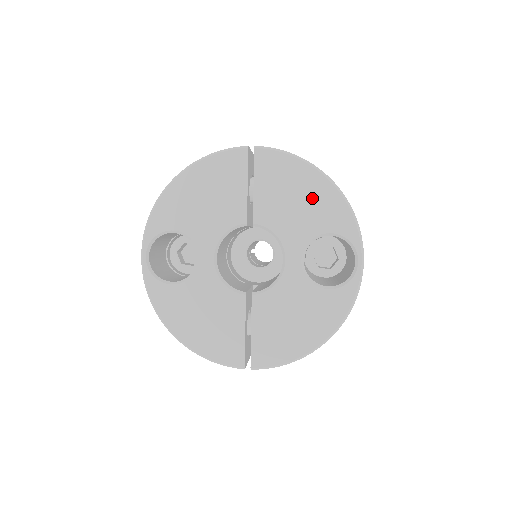
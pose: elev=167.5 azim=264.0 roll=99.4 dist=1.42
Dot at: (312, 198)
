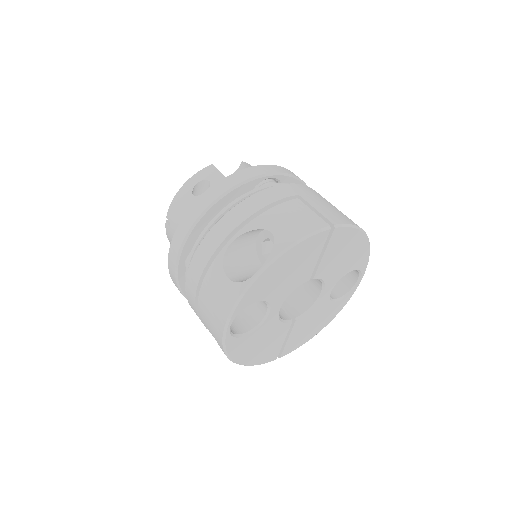
Dot at: (354, 253)
